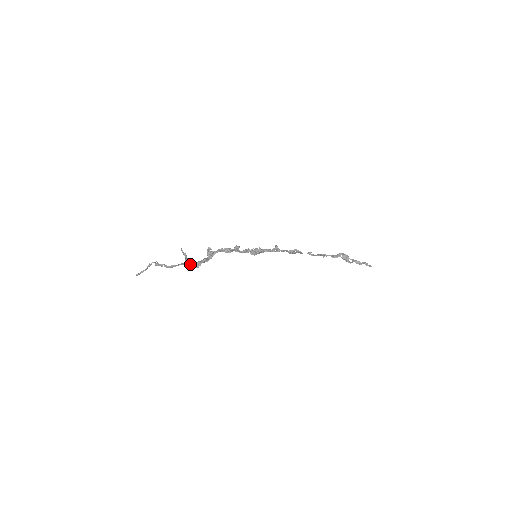
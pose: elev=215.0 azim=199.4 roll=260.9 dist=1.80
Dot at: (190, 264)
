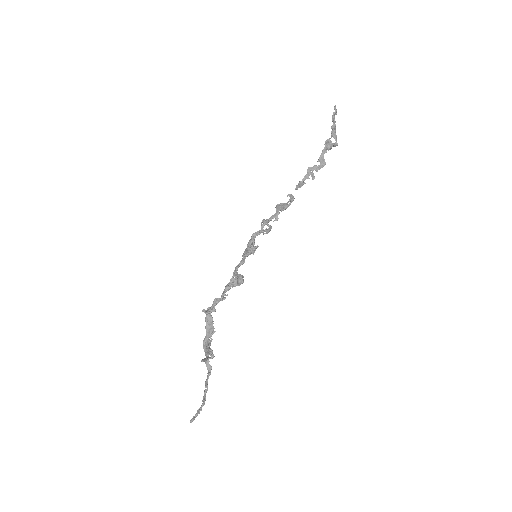
Dot at: (208, 344)
